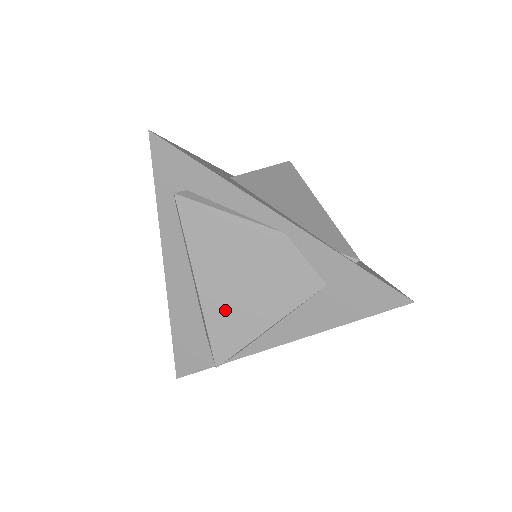
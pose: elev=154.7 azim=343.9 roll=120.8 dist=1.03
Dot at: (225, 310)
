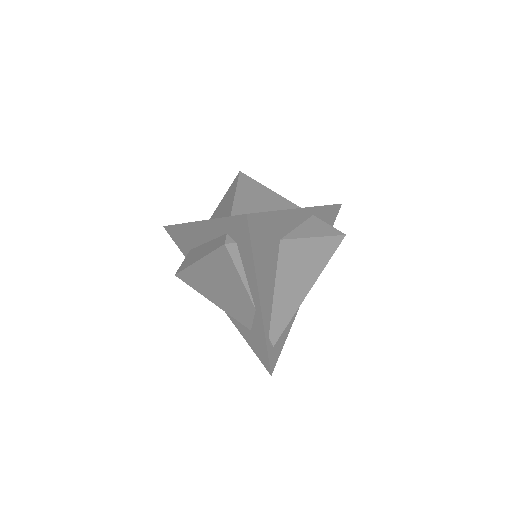
Dot at: (200, 278)
